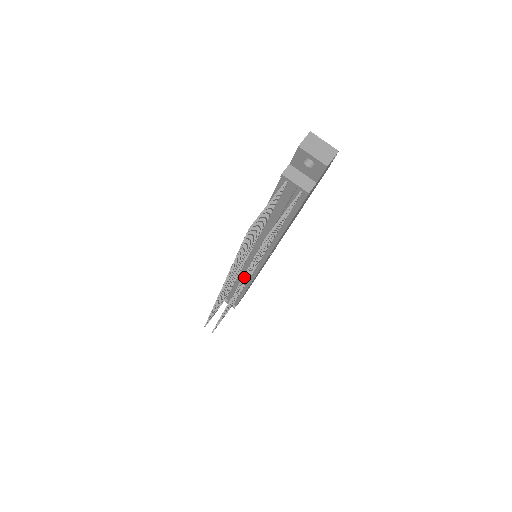
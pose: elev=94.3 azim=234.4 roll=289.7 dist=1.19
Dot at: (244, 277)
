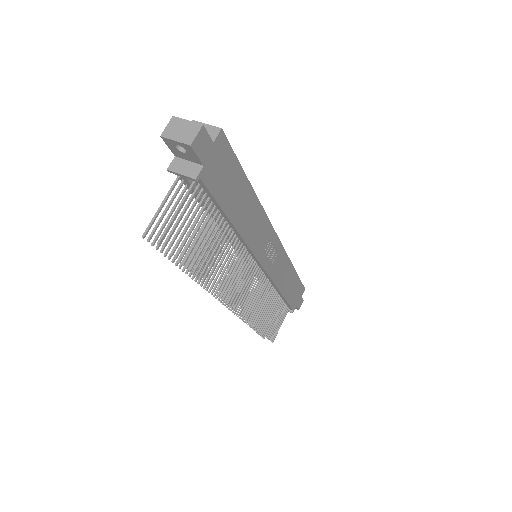
Dot at: (205, 283)
